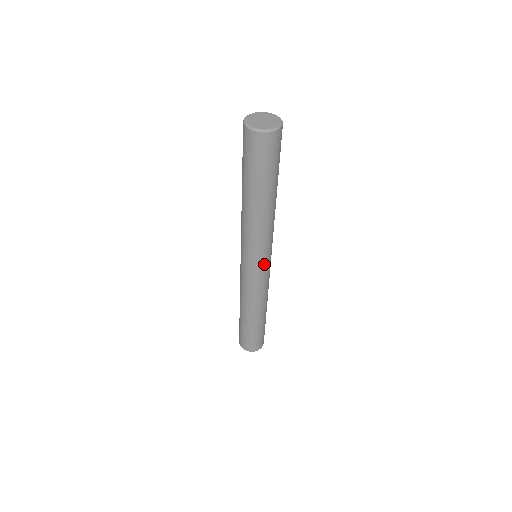
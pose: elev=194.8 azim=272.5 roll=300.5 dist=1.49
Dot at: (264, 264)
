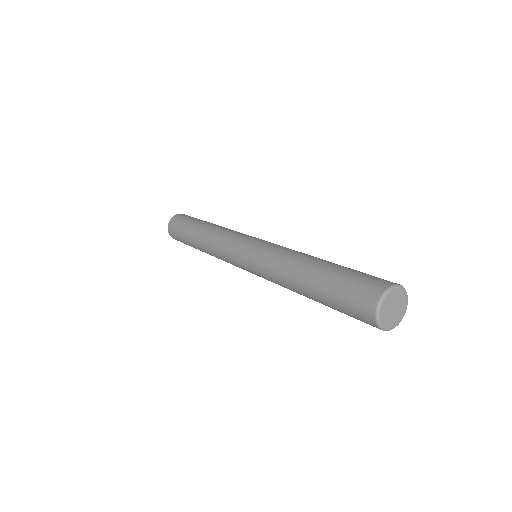
Dot at: occluded
